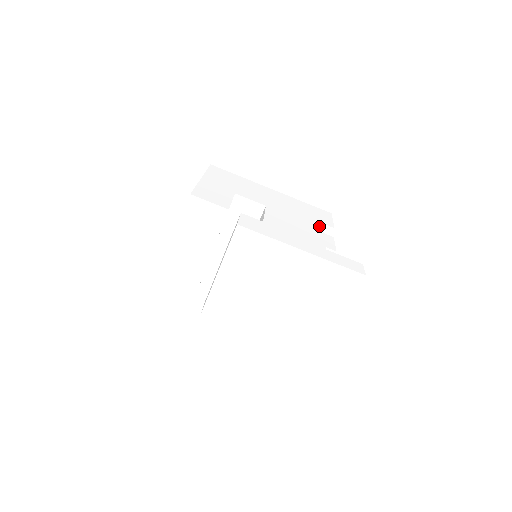
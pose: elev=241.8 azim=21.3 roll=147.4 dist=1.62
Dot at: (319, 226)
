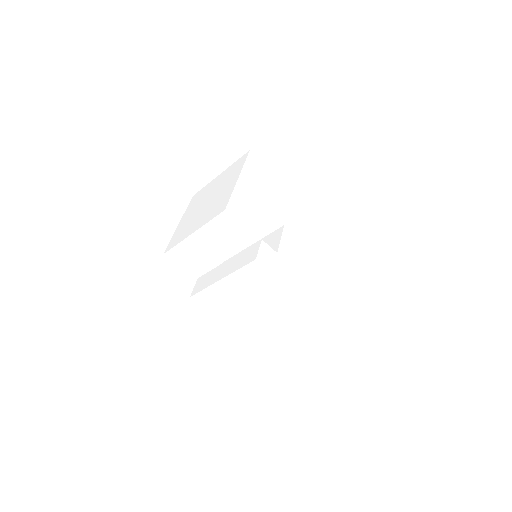
Dot at: (320, 256)
